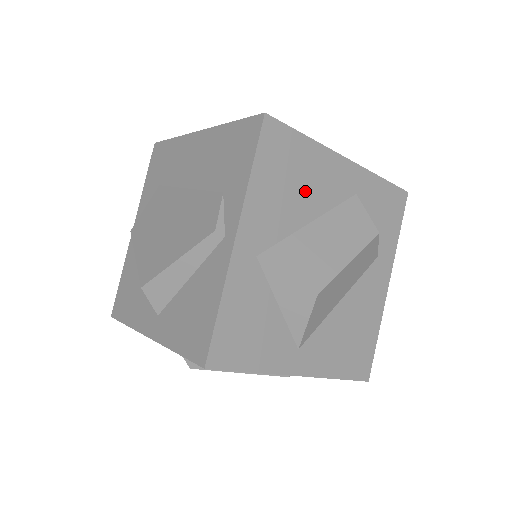
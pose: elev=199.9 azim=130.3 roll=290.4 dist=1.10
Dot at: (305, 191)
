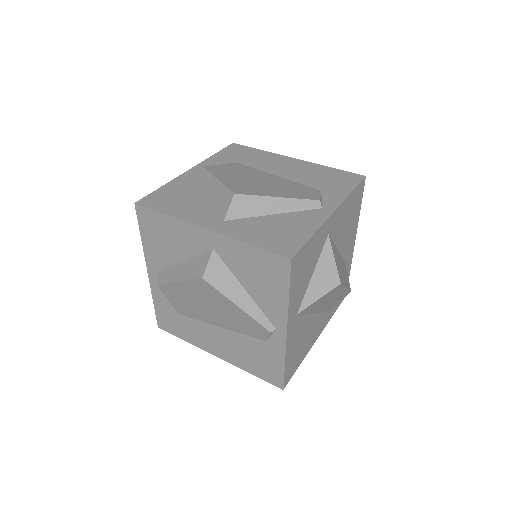
Dot at: (347, 232)
